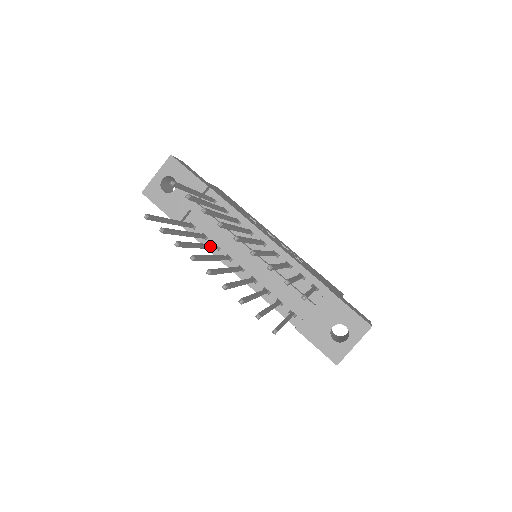
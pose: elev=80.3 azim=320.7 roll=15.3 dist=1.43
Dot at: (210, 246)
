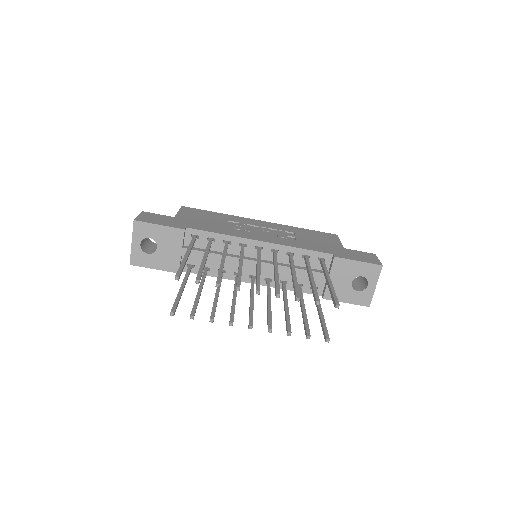
Dot at: (221, 281)
